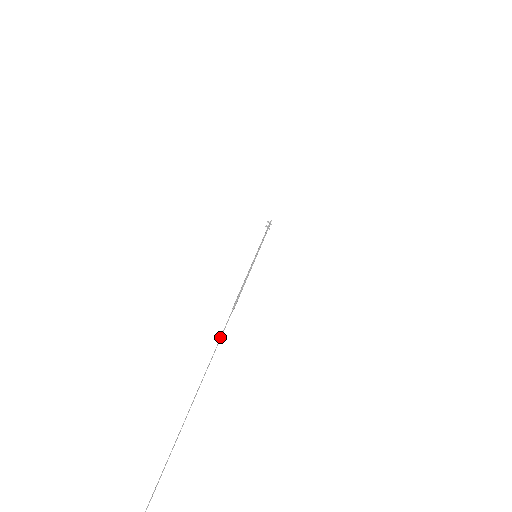
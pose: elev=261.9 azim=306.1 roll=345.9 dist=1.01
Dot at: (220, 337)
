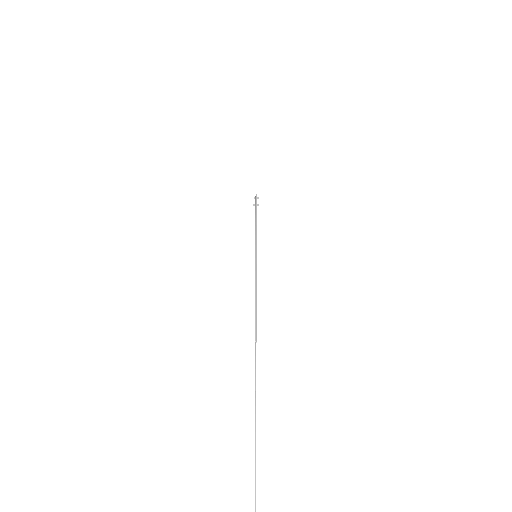
Dot at: (255, 384)
